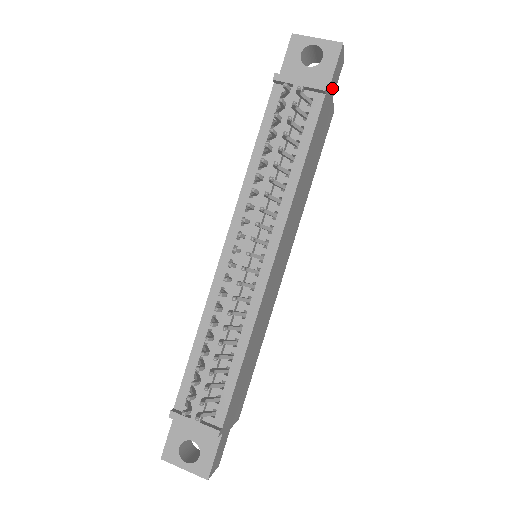
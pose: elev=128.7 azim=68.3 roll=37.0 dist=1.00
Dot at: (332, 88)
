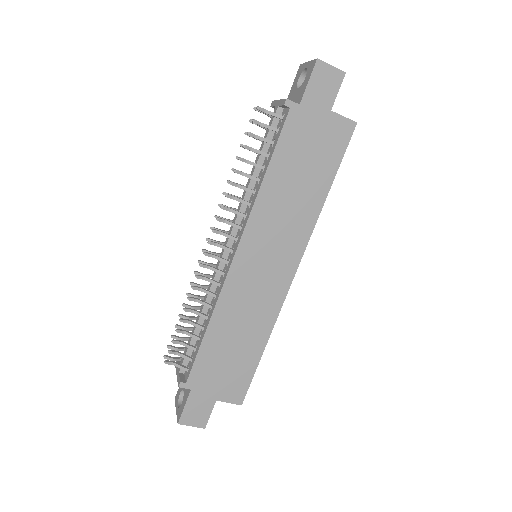
Dot at: (317, 101)
